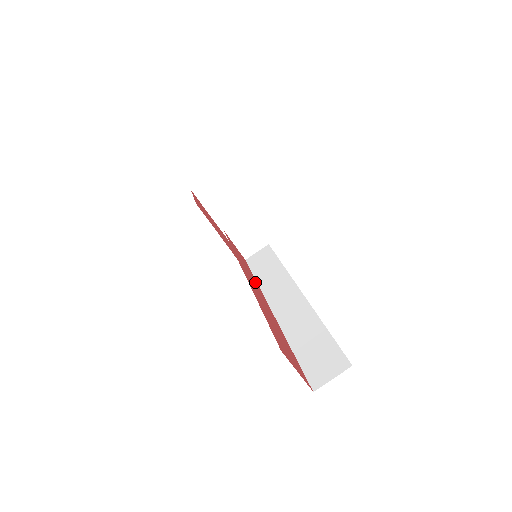
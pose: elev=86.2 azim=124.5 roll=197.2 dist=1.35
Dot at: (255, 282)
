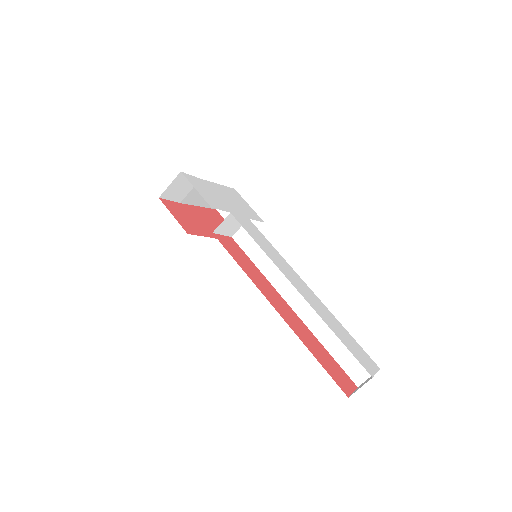
Dot at: (265, 281)
